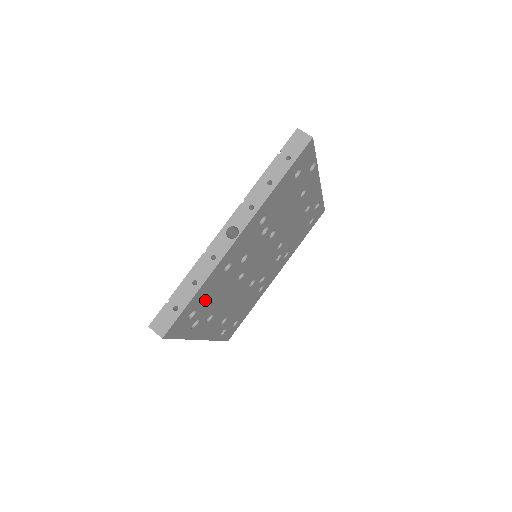
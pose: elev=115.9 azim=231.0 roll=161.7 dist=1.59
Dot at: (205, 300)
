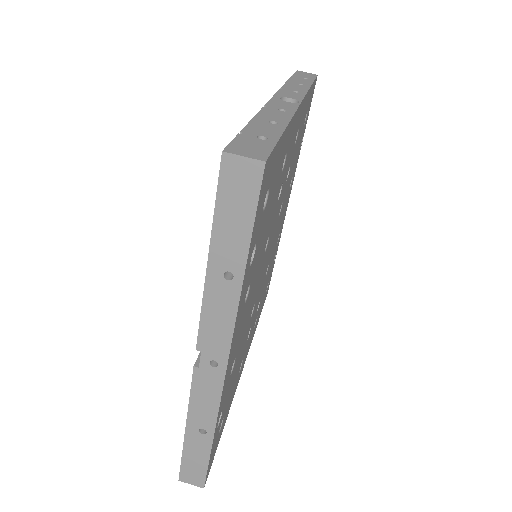
Dot at: (270, 196)
